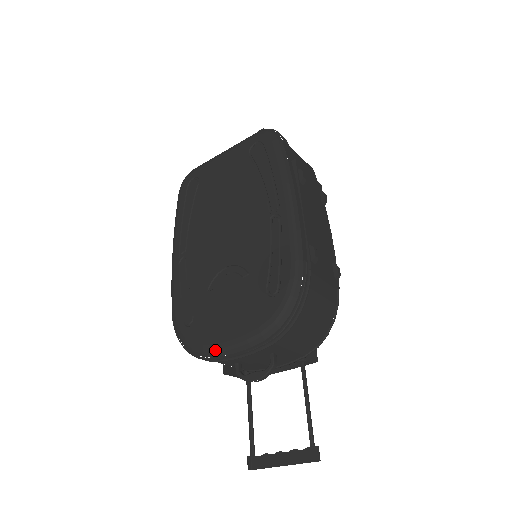
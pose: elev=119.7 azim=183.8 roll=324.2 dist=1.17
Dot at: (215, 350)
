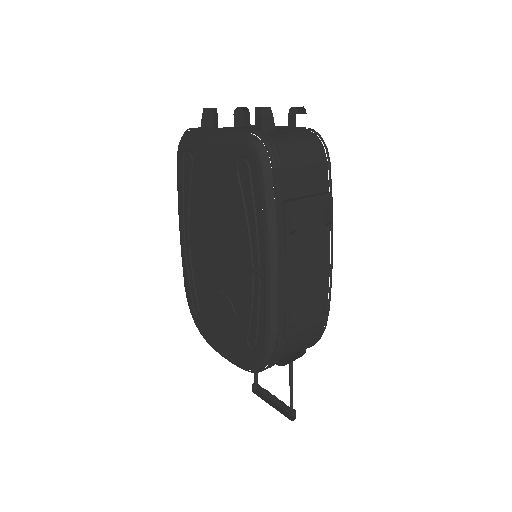
Dot at: (215, 350)
